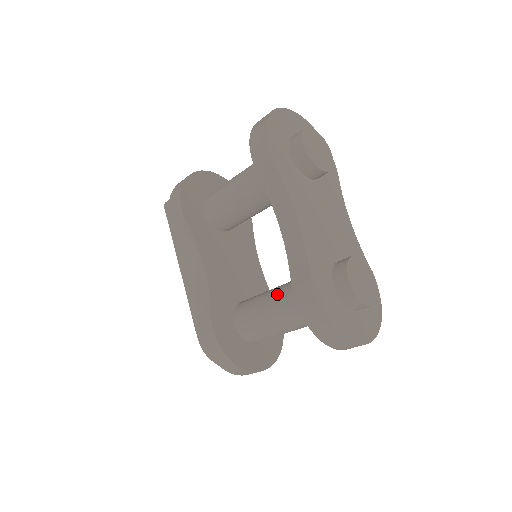
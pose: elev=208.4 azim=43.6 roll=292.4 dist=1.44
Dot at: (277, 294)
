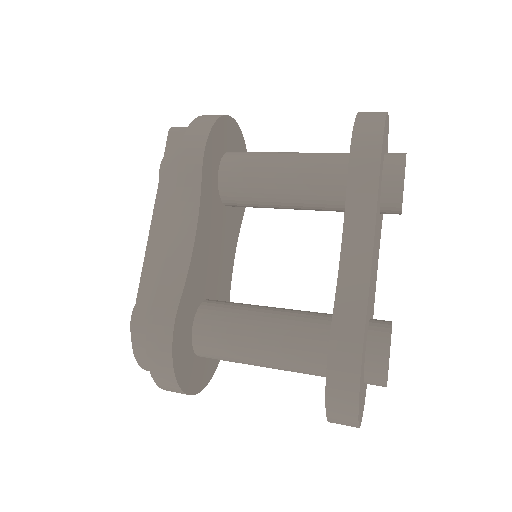
Dot at: (276, 318)
